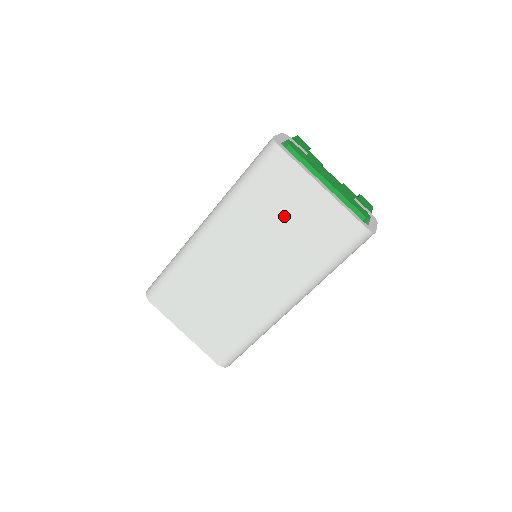
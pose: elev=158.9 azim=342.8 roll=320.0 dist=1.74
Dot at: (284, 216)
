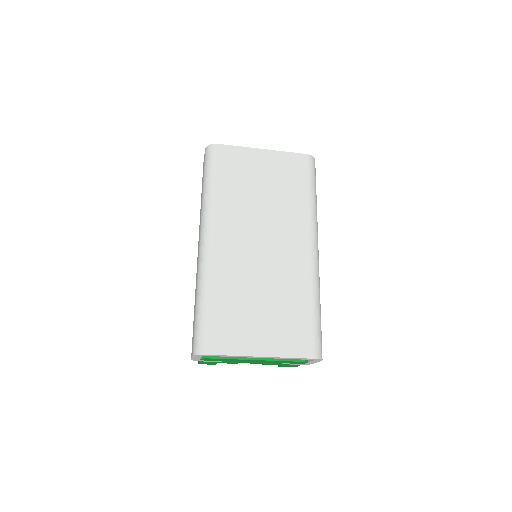
Dot at: (256, 184)
